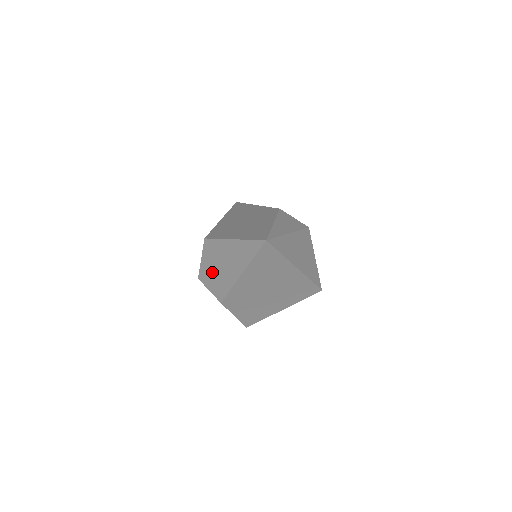
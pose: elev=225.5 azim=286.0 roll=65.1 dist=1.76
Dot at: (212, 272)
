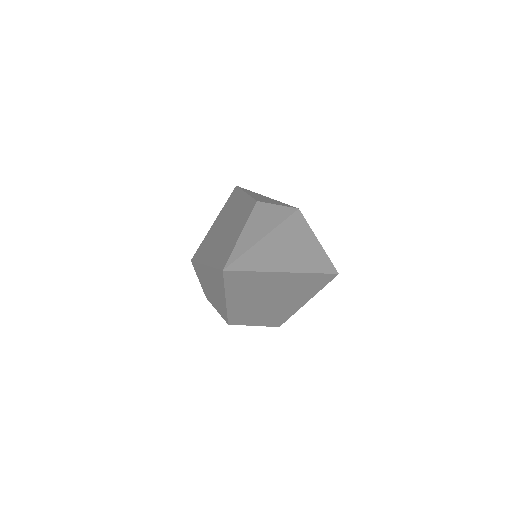
Dot at: (210, 294)
